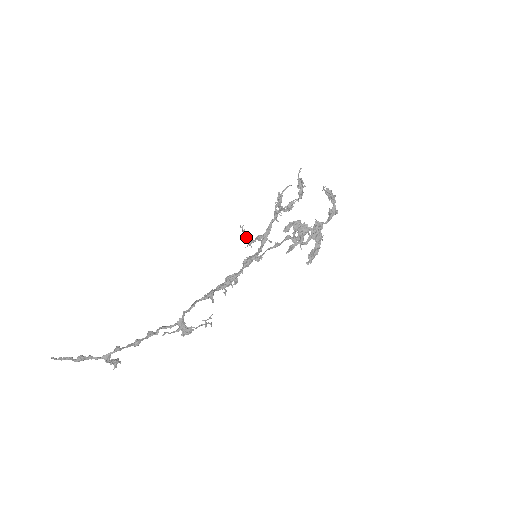
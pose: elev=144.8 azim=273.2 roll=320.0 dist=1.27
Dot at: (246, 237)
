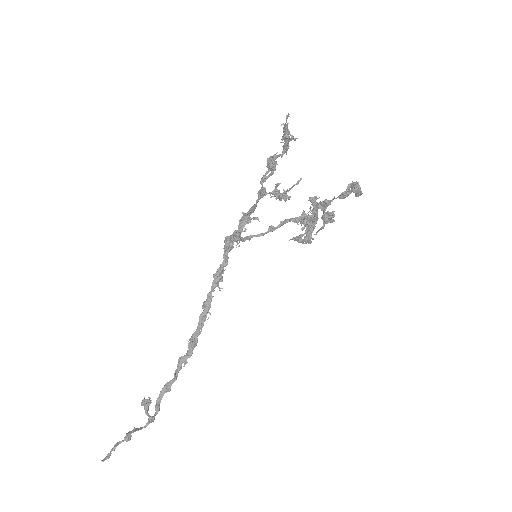
Dot at: occluded
